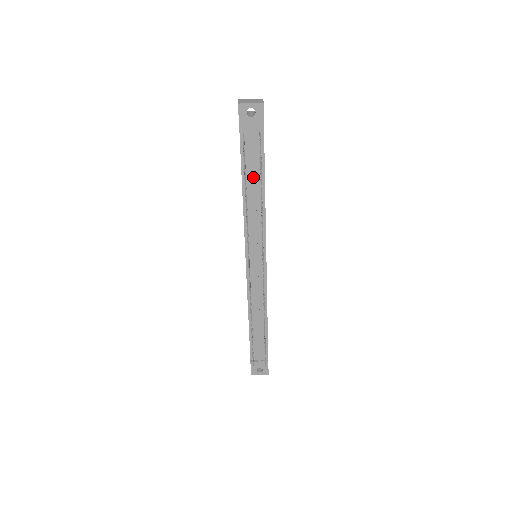
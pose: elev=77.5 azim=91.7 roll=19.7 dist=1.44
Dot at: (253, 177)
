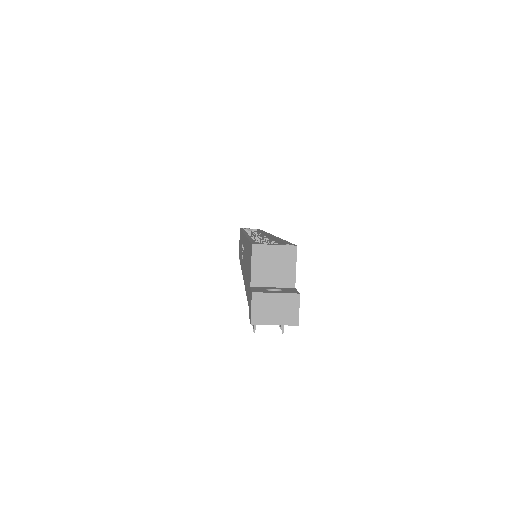
Dot at: occluded
